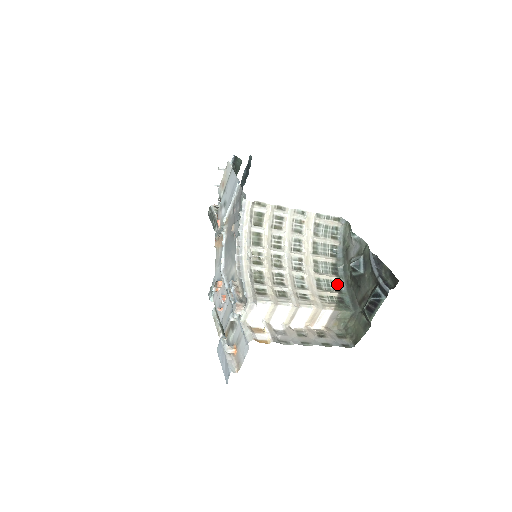
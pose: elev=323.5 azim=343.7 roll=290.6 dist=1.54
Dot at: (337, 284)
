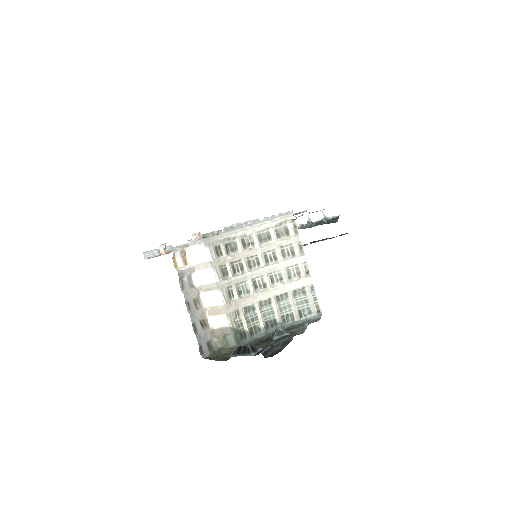
Dot at: (258, 329)
